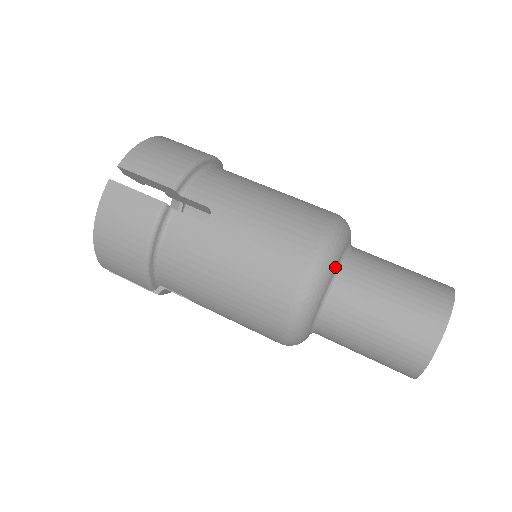
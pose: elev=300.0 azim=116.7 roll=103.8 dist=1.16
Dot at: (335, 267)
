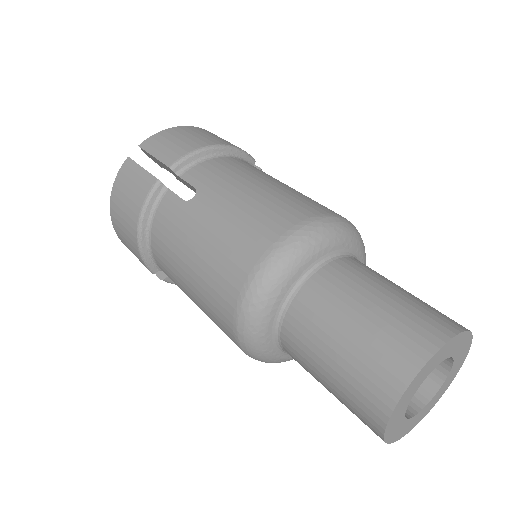
Dot at: (302, 269)
